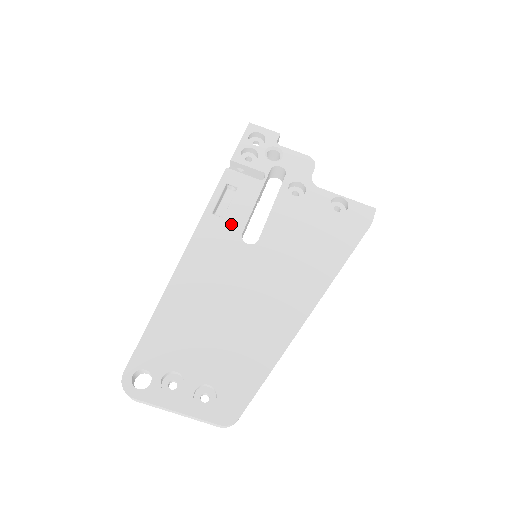
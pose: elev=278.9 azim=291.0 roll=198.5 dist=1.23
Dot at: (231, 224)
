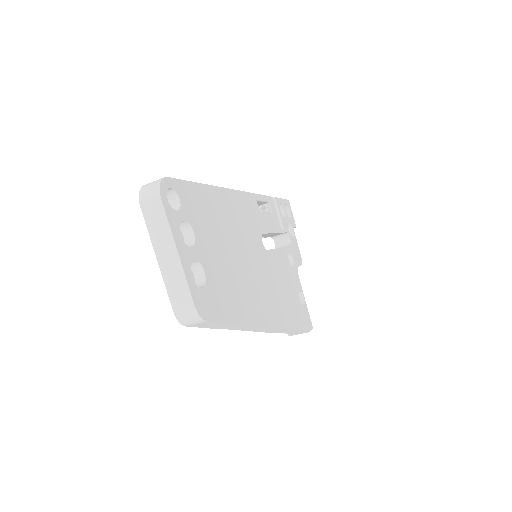
Dot at: (261, 220)
